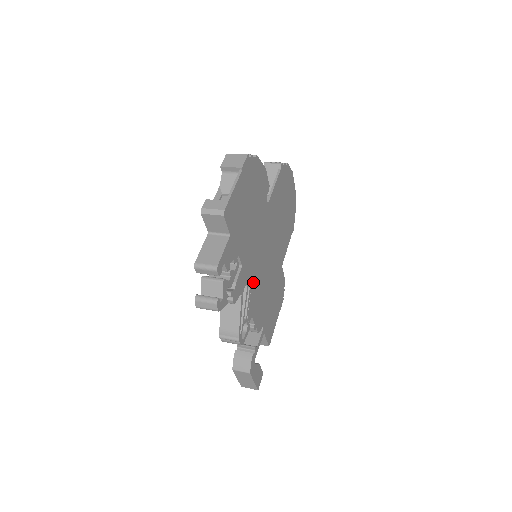
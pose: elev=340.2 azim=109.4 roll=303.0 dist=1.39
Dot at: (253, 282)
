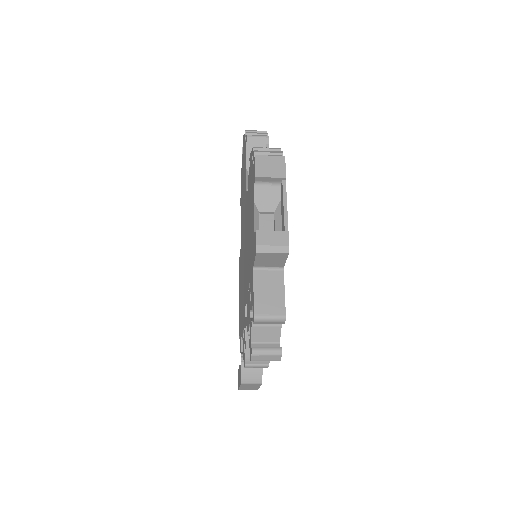
Dot at: occluded
